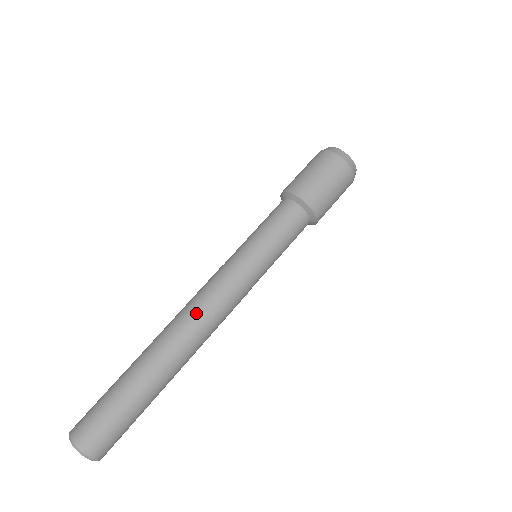
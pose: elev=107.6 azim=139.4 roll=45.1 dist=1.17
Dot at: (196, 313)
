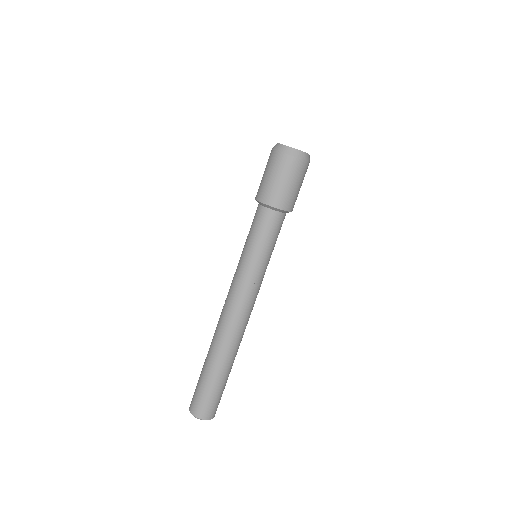
Dot at: (245, 321)
